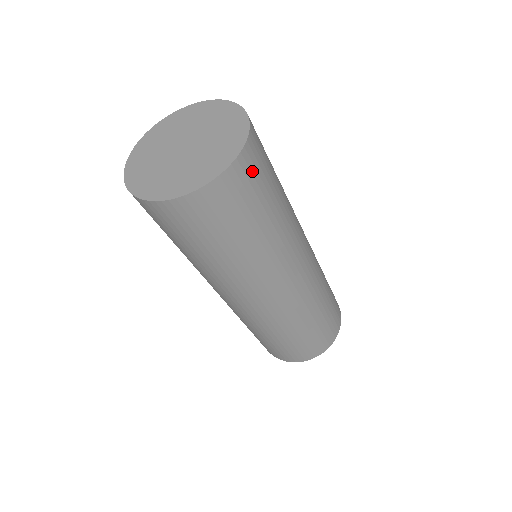
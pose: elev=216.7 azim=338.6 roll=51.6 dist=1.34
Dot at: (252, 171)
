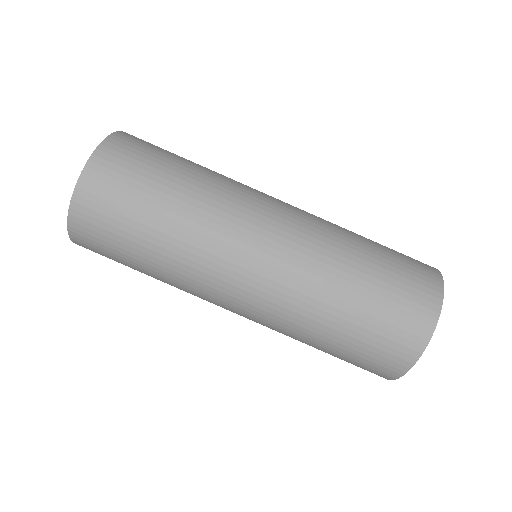
Dot at: occluded
